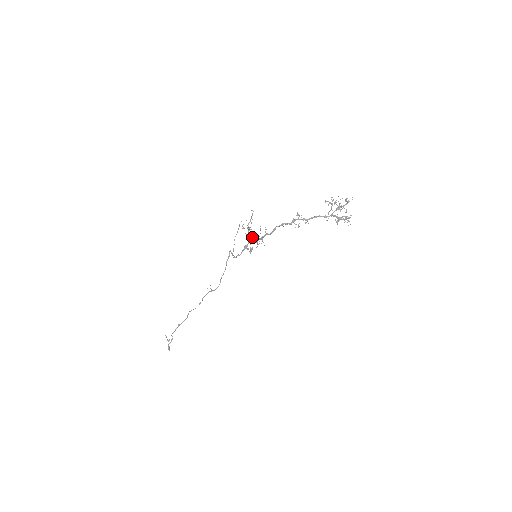
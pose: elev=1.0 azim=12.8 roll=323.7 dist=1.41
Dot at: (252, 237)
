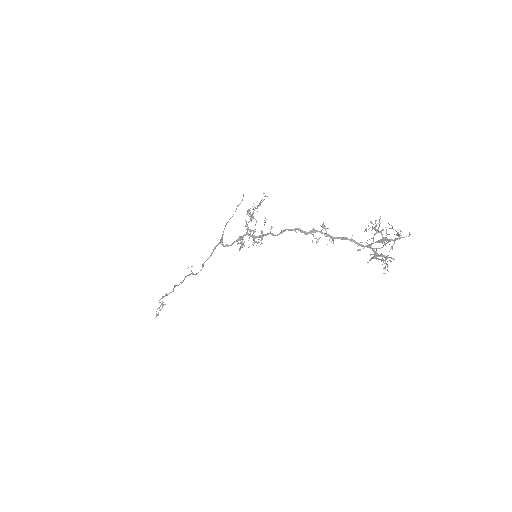
Dot at: occluded
